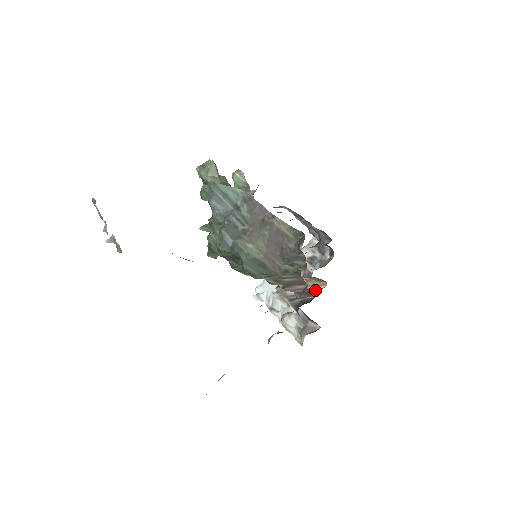
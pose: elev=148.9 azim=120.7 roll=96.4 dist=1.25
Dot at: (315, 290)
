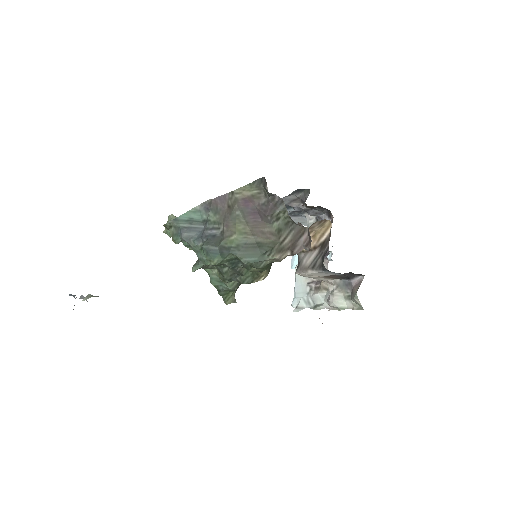
Dot at: (326, 238)
